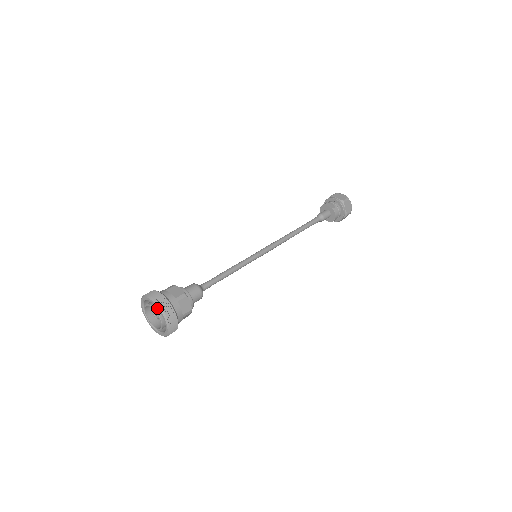
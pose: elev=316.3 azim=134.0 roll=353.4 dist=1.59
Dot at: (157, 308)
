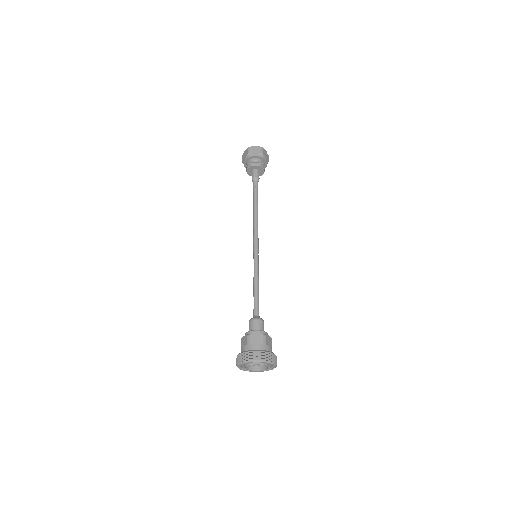
Dot at: (260, 362)
